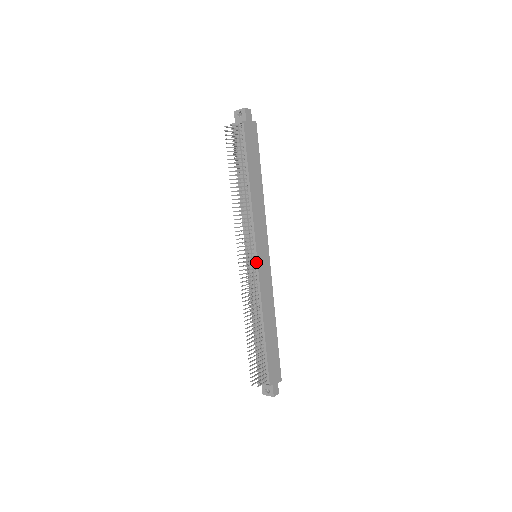
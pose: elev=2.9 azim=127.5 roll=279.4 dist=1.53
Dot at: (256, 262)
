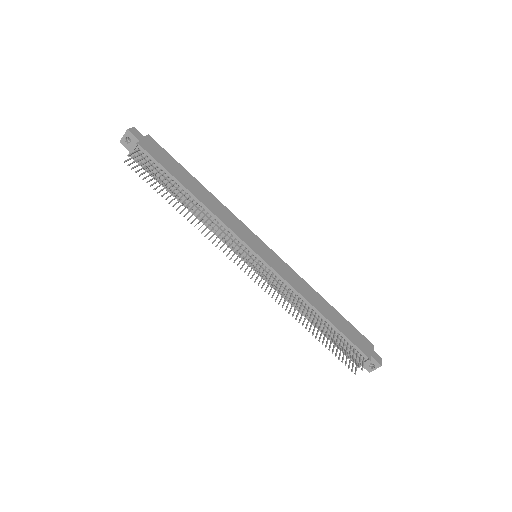
Dot at: (262, 261)
